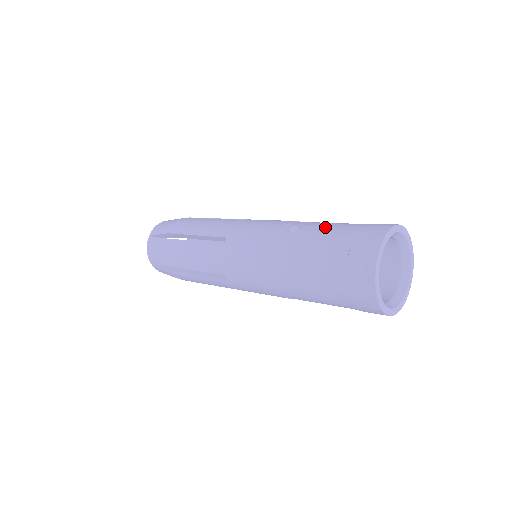
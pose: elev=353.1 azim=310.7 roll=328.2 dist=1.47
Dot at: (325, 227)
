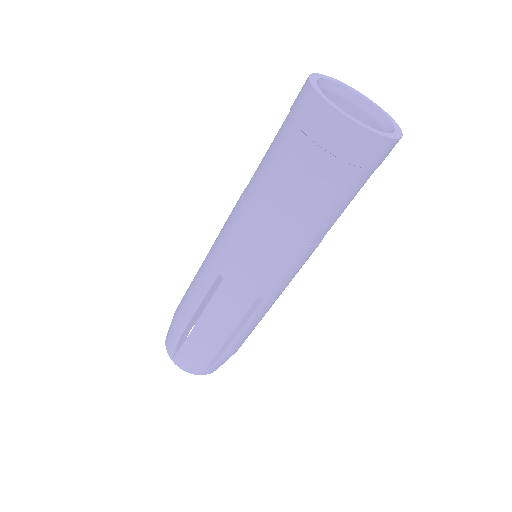
Dot at: occluded
